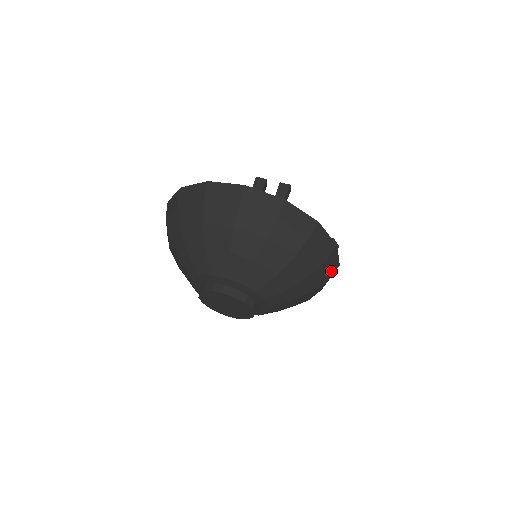
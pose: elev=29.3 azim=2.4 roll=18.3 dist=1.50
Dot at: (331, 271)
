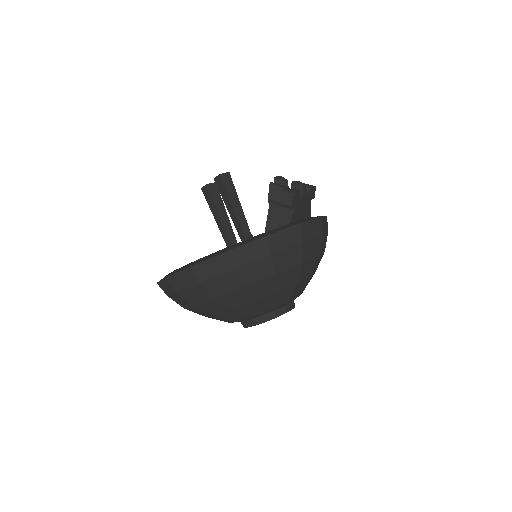
Dot at: (295, 242)
